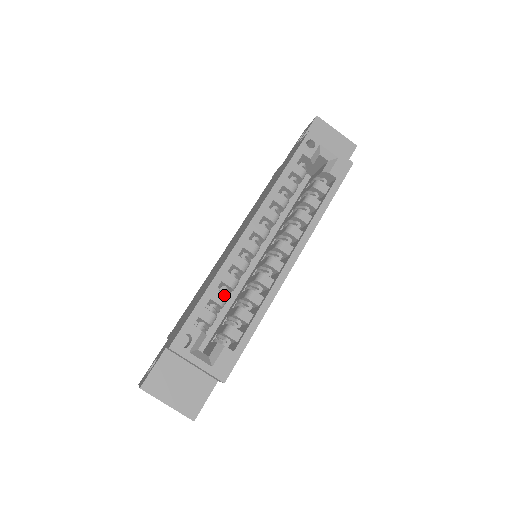
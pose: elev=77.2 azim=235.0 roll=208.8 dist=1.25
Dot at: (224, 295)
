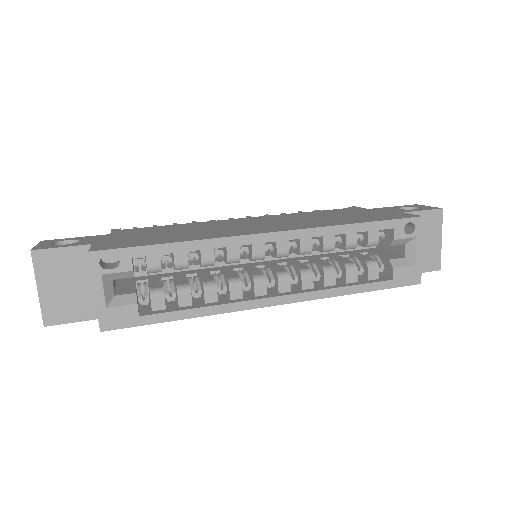
Dot at: occluded
